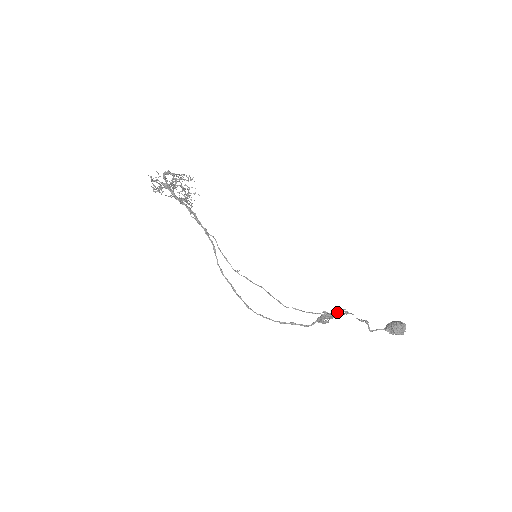
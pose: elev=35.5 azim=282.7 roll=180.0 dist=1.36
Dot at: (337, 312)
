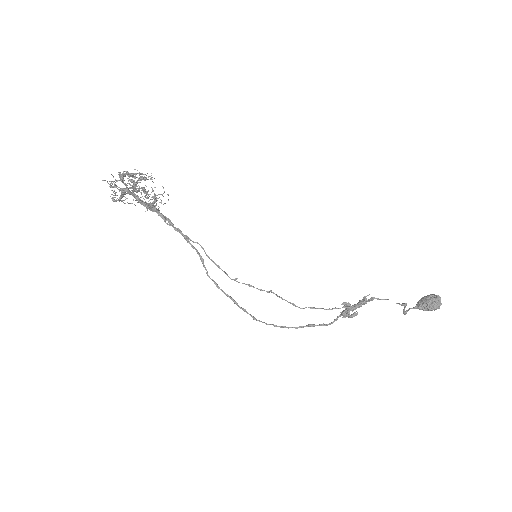
Dot at: occluded
